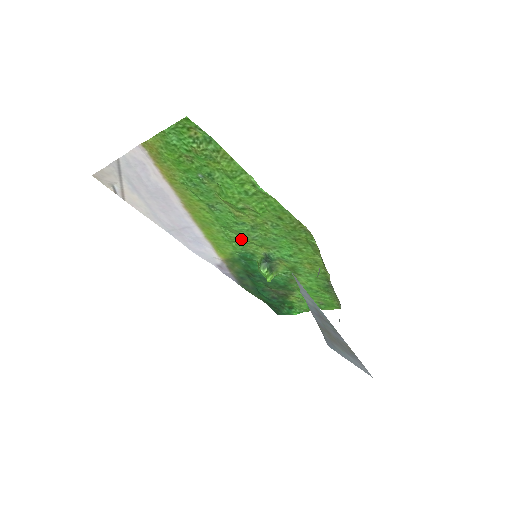
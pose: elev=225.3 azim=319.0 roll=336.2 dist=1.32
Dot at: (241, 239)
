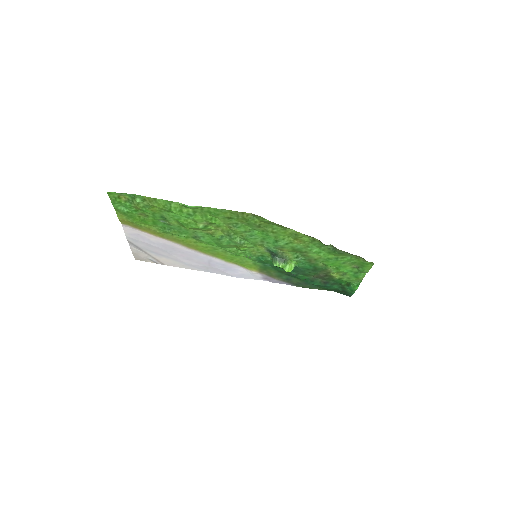
Dot at: (239, 249)
